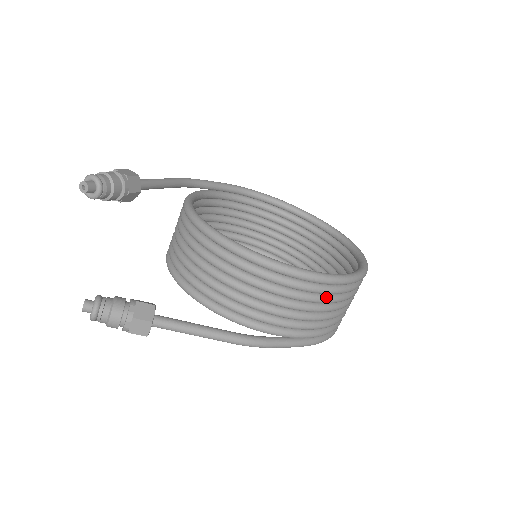
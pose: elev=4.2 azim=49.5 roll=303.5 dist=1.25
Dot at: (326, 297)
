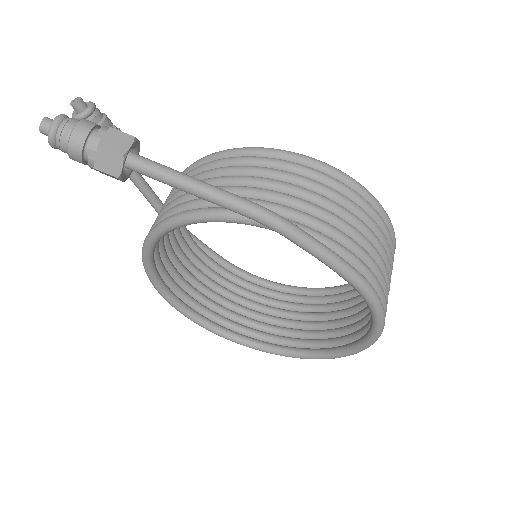
Dot at: (355, 204)
